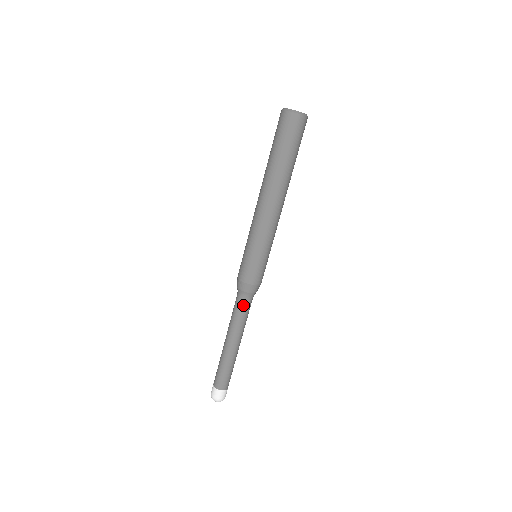
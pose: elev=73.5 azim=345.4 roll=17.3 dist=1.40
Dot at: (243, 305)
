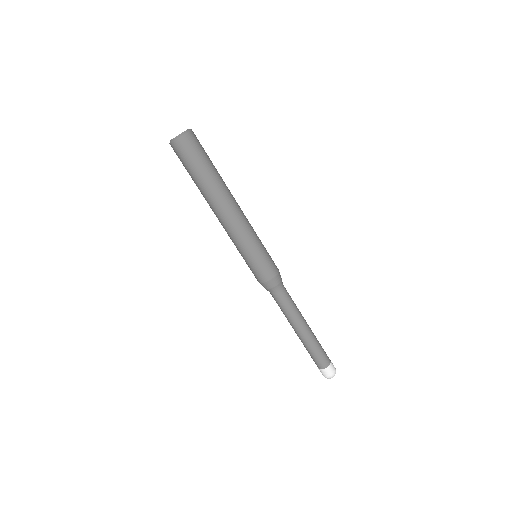
Dot at: (279, 299)
